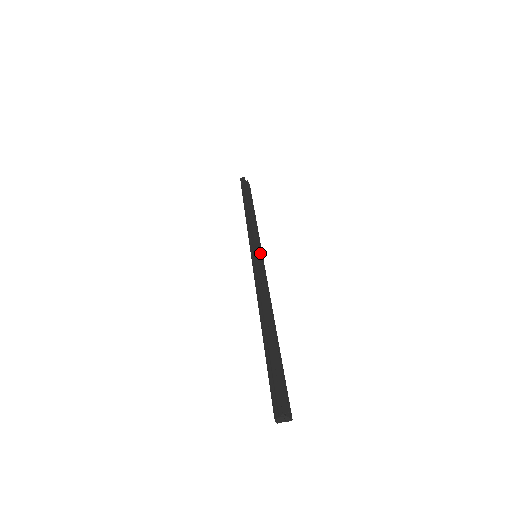
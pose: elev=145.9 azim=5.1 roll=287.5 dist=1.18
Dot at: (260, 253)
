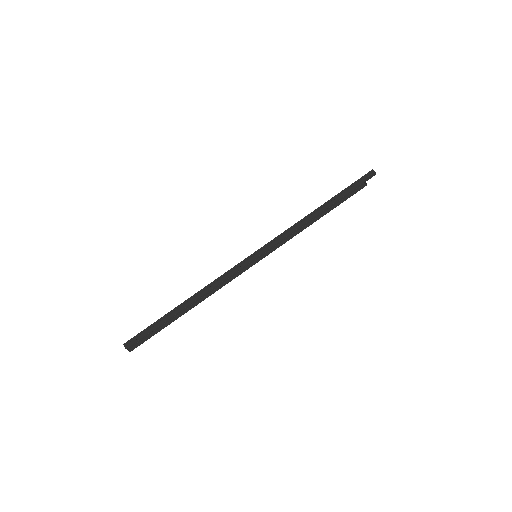
Dot at: (254, 258)
